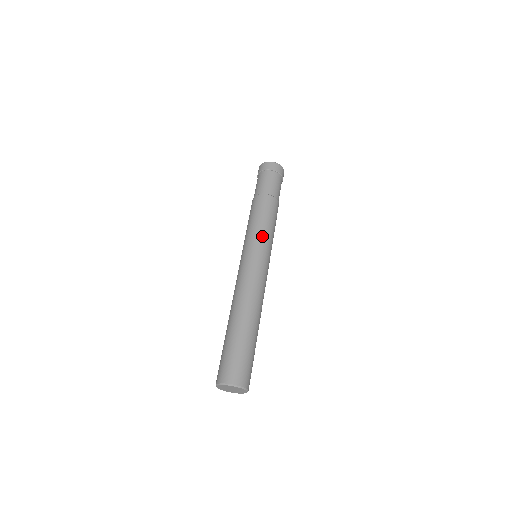
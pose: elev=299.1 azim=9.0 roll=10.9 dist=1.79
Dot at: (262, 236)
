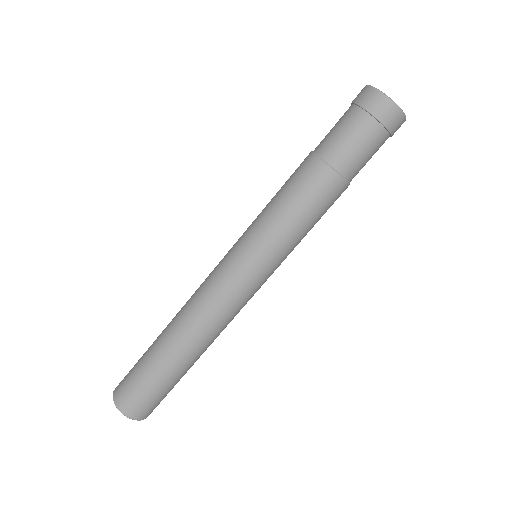
Dot at: occluded
